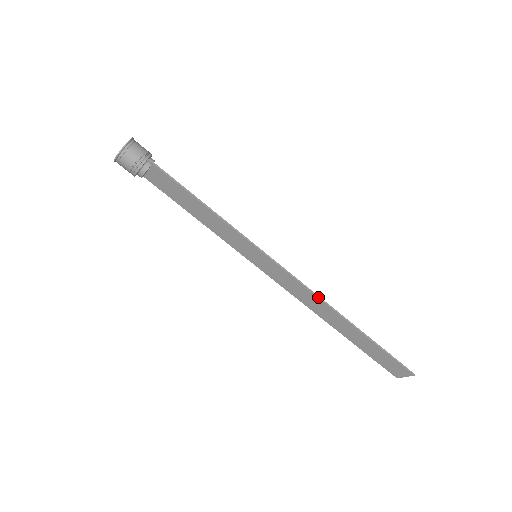
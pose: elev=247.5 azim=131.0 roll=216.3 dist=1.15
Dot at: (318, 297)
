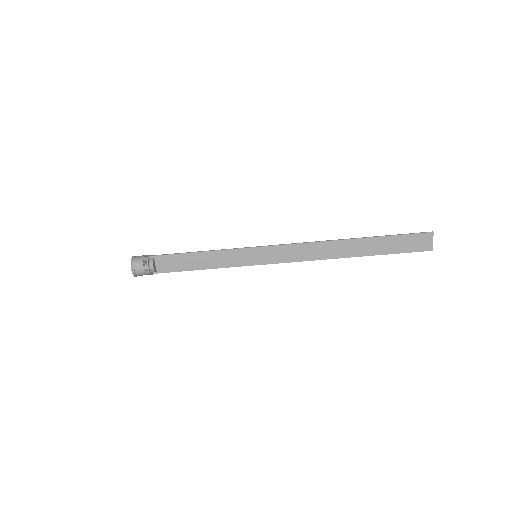
Dot at: (314, 242)
